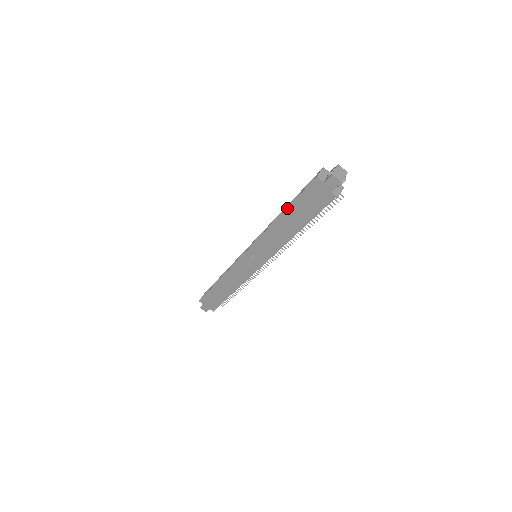
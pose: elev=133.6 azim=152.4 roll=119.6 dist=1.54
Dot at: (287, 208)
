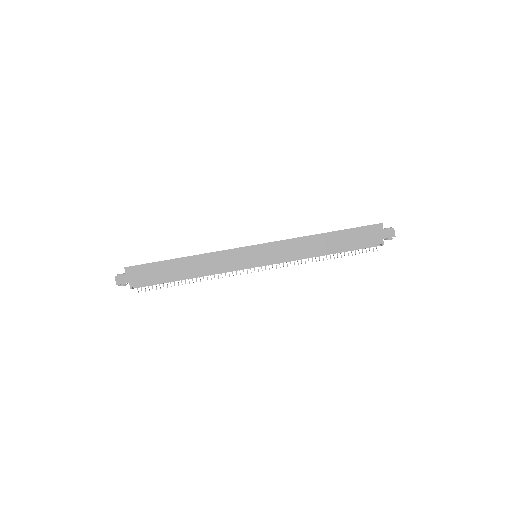
Dot at: (339, 230)
